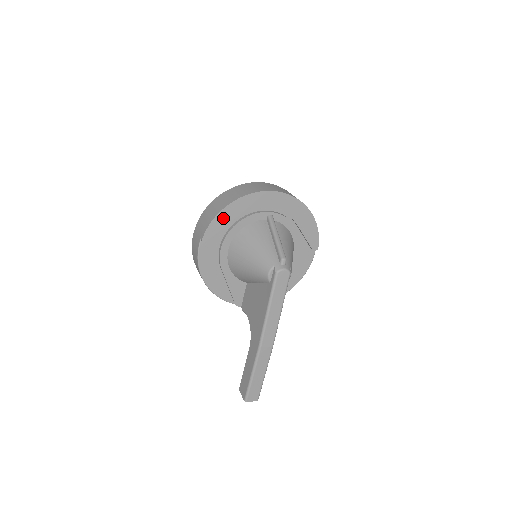
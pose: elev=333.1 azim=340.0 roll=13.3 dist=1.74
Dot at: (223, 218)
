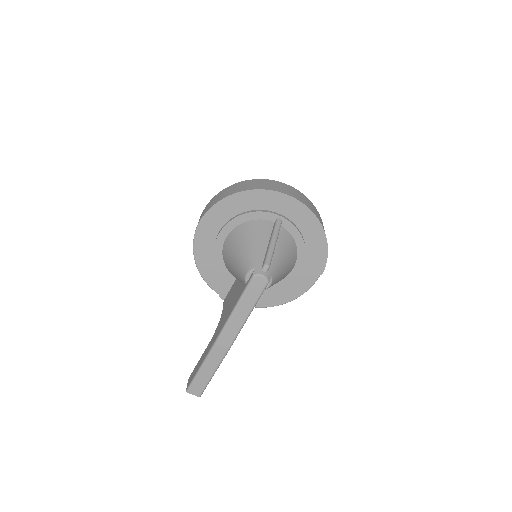
Dot at: (230, 204)
